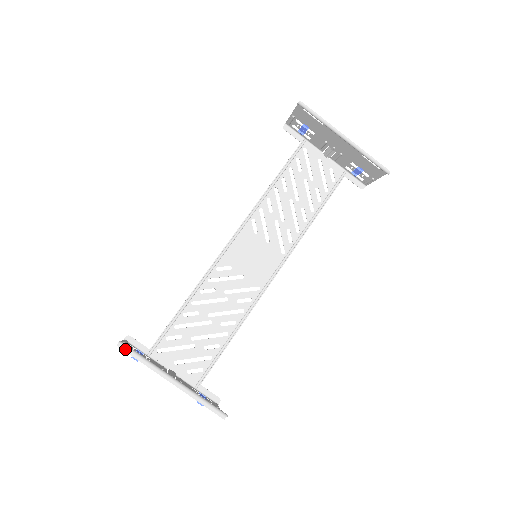
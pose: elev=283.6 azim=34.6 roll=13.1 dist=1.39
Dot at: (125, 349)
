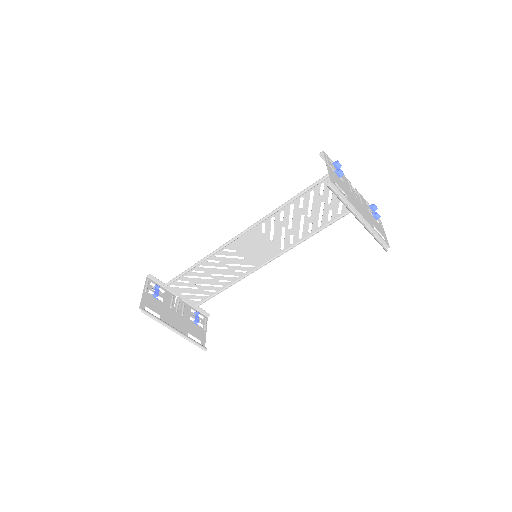
Dot at: (145, 311)
